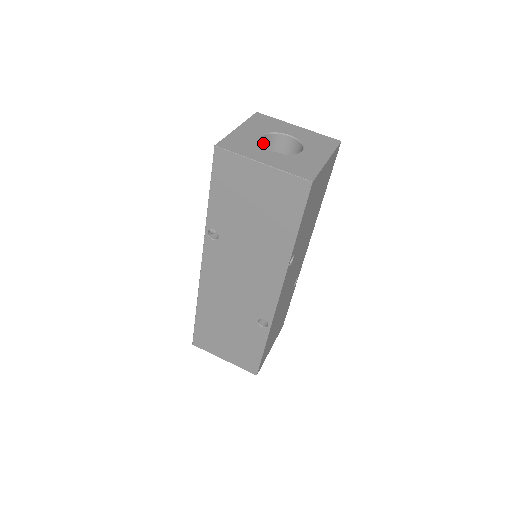
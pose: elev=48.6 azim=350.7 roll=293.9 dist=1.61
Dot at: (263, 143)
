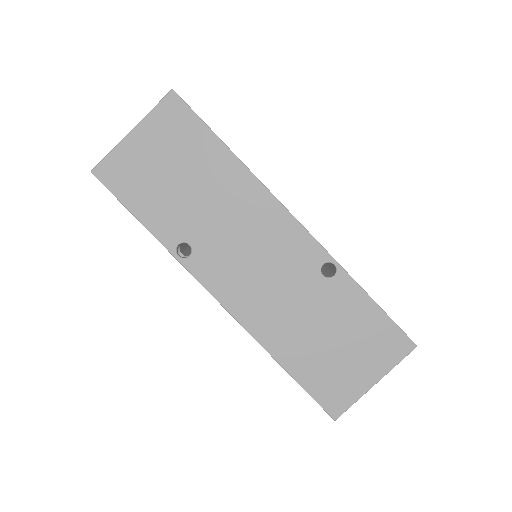
Dot at: occluded
